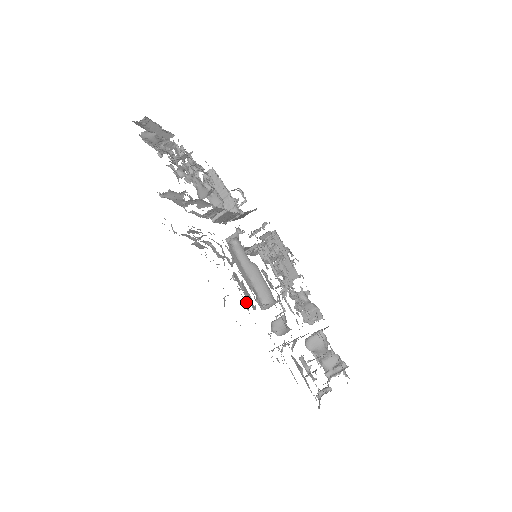
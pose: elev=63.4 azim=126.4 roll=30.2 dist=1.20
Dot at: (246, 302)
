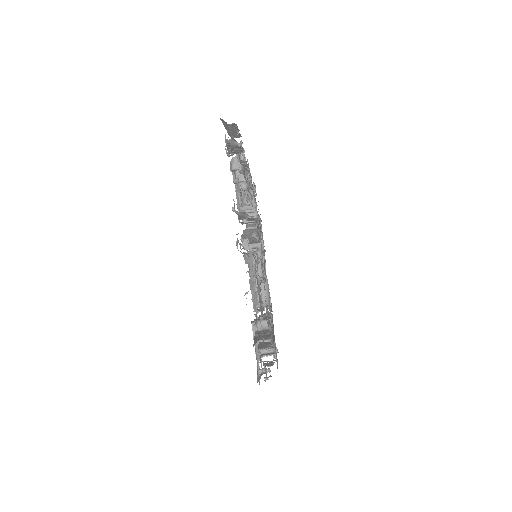
Dot at: occluded
